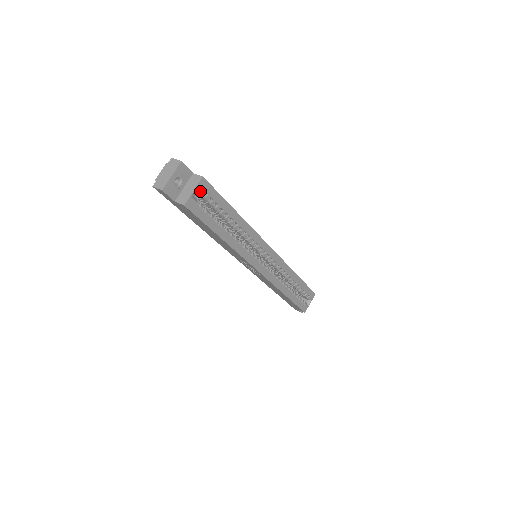
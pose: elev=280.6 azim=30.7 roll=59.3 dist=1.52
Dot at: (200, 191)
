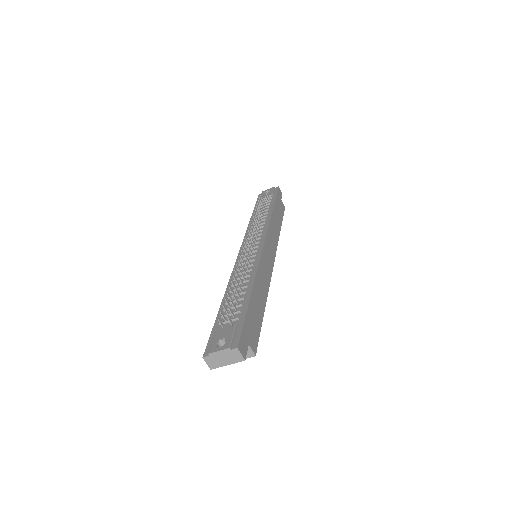
Dot at: occluded
